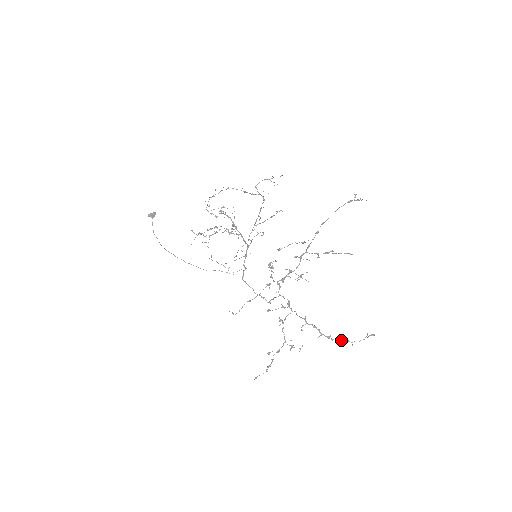
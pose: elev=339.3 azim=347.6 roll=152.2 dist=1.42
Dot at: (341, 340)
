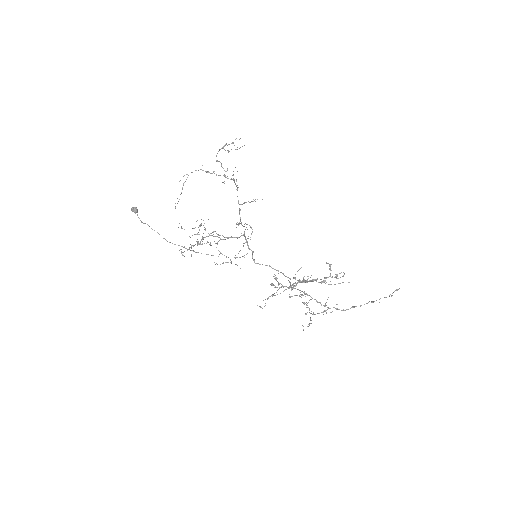
Dot at: (367, 303)
